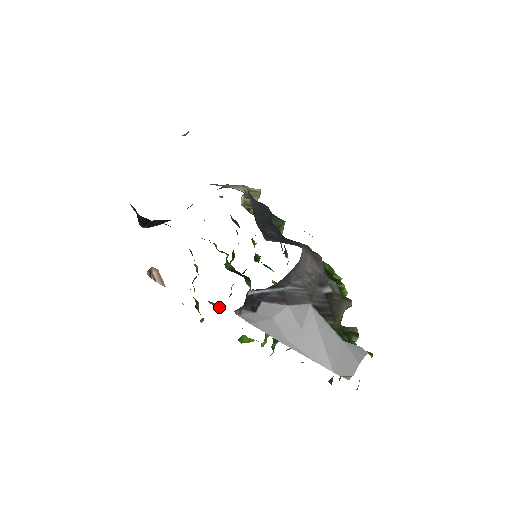
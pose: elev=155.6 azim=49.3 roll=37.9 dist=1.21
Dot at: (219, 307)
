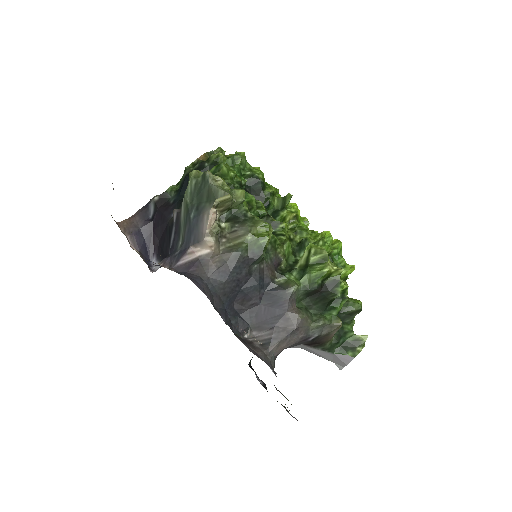
Dot at: occluded
